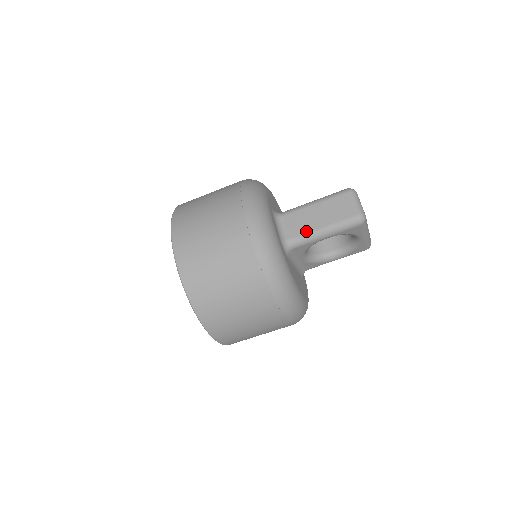
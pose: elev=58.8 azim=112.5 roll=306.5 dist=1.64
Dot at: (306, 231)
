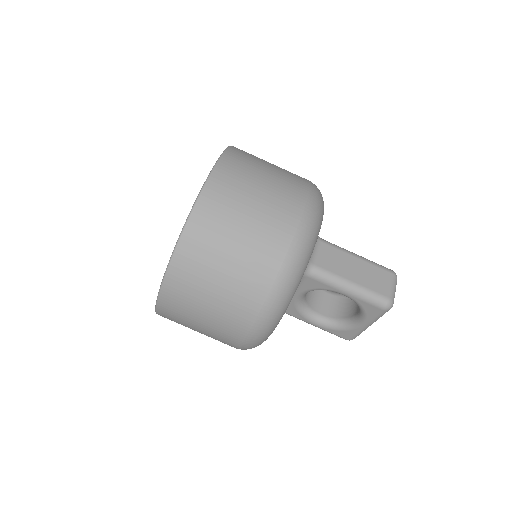
Dot at: (335, 271)
